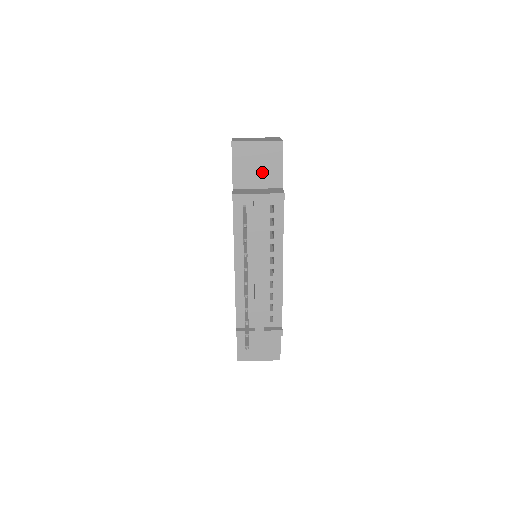
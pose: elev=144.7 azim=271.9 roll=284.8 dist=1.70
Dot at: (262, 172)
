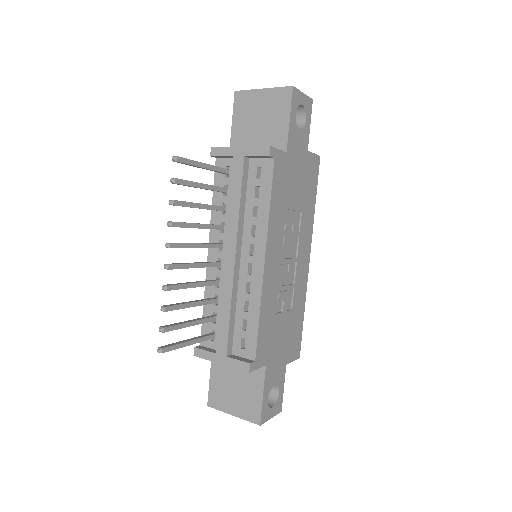
Dot at: (264, 130)
